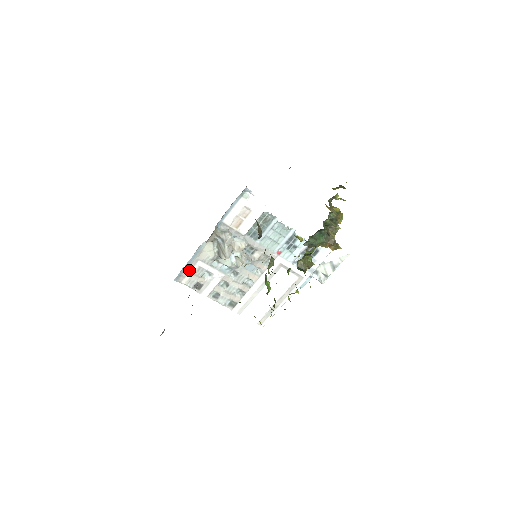
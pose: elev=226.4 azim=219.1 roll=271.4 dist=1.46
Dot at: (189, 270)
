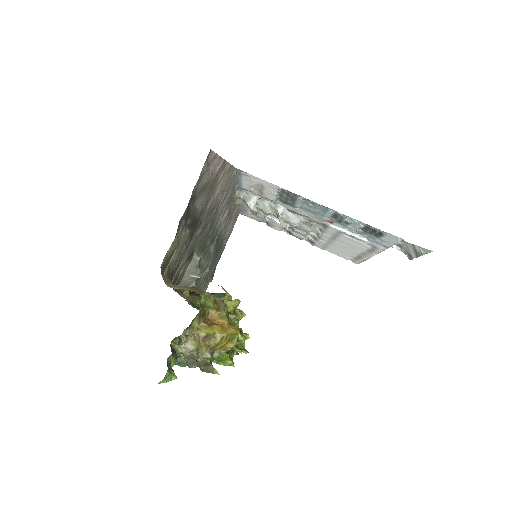
Dot at: (246, 211)
